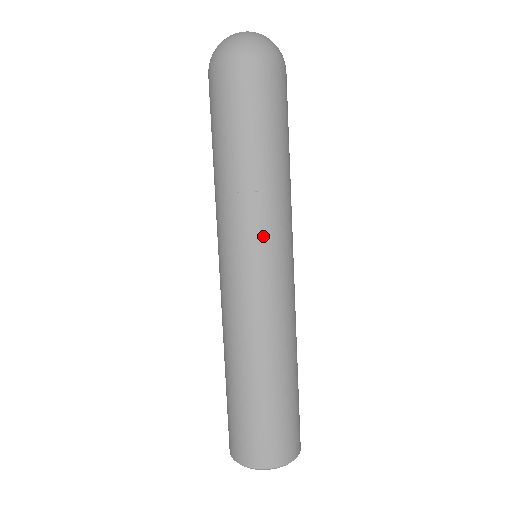
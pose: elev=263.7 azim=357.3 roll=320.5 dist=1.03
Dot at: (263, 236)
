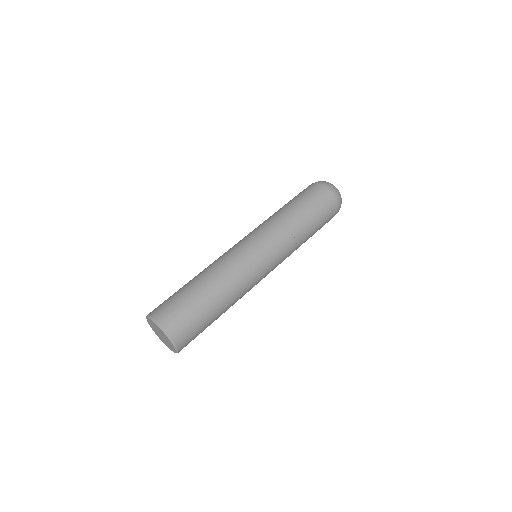
Dot at: (279, 254)
